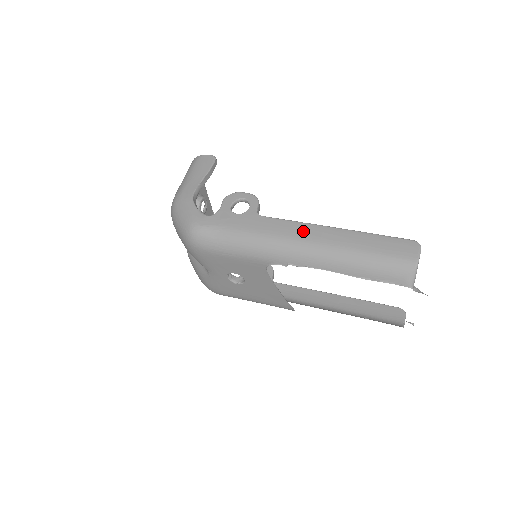
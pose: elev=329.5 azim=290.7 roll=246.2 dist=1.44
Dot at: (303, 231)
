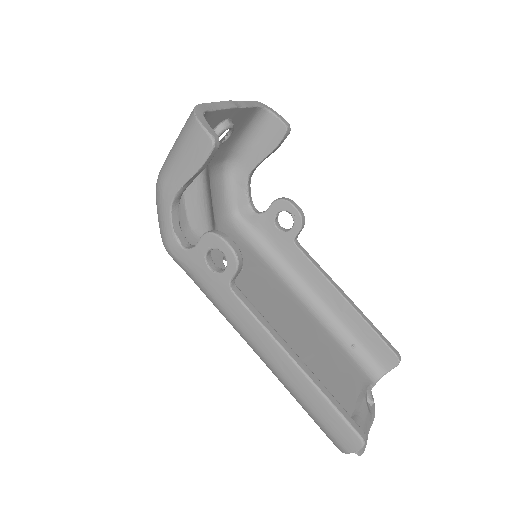
Dot at: (264, 343)
